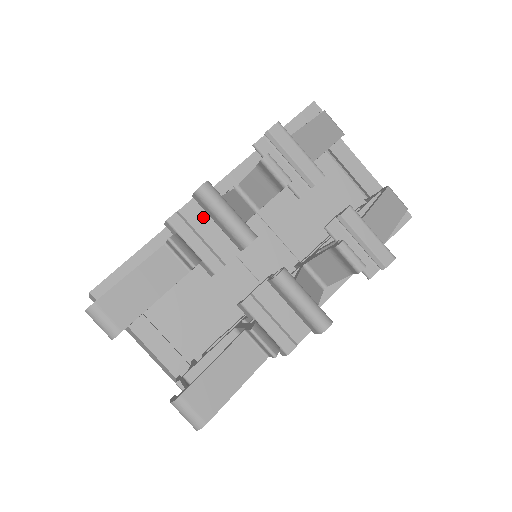
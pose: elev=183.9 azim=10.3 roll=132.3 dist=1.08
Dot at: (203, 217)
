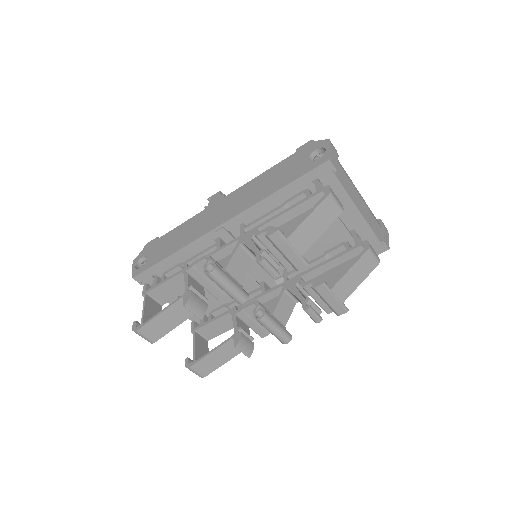
Dot at: occluded
